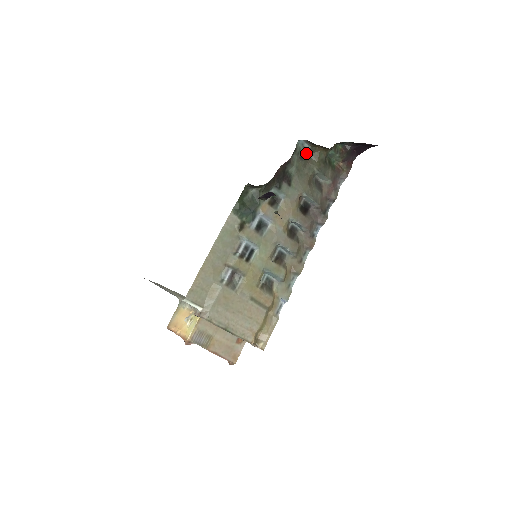
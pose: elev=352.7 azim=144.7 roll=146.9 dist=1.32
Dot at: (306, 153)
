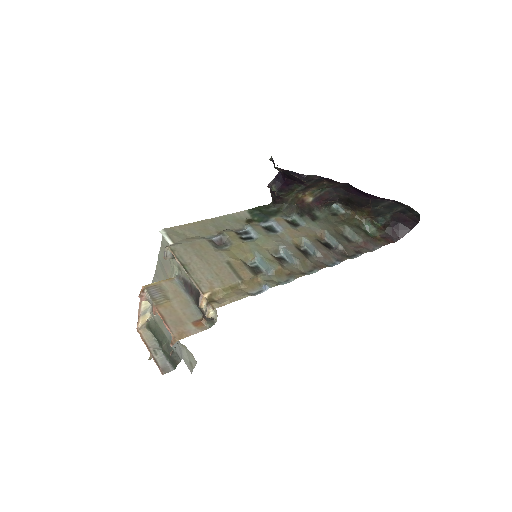
Dot at: (339, 215)
